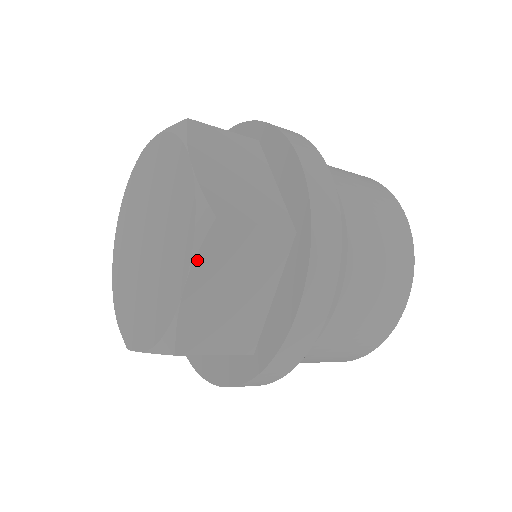
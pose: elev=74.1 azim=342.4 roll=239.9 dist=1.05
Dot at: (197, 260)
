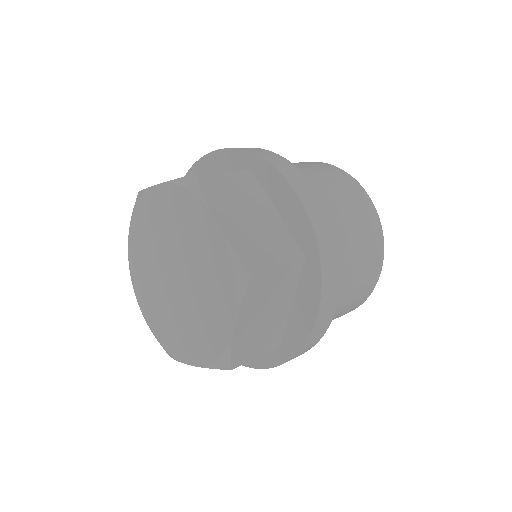
Dot at: (208, 202)
